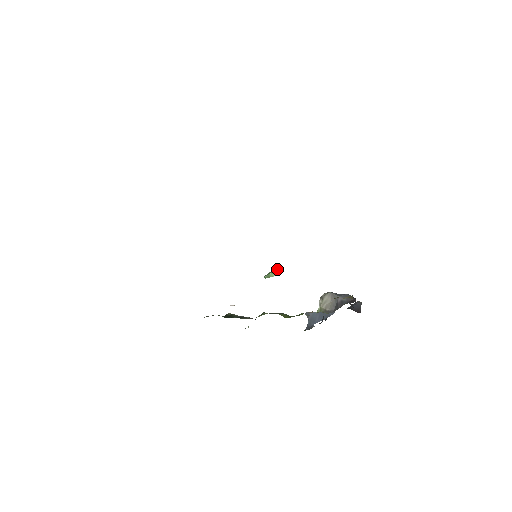
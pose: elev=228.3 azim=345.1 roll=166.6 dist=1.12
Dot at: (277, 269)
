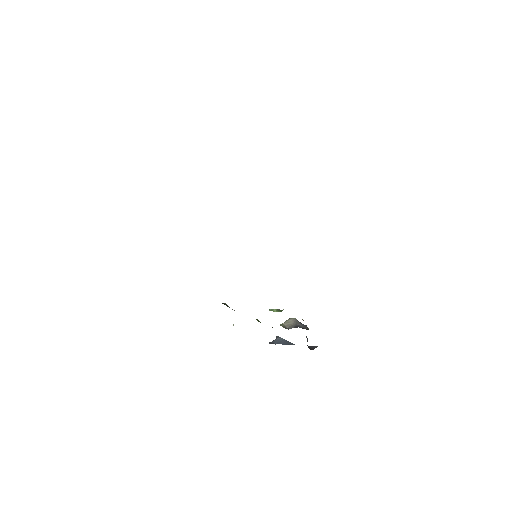
Dot at: occluded
